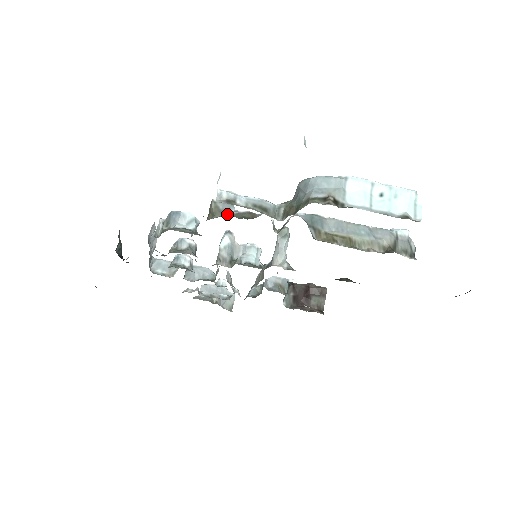
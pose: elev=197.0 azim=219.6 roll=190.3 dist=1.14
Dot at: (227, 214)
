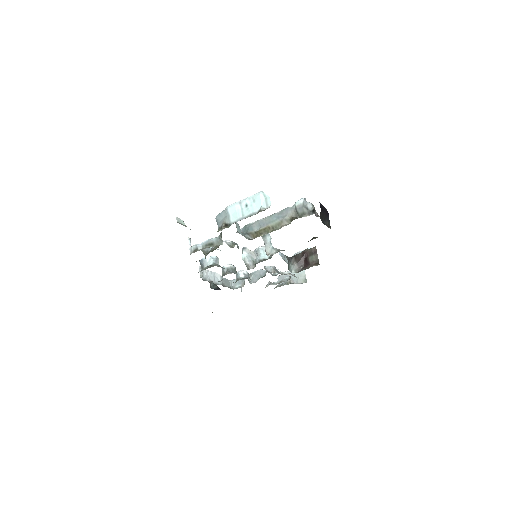
Dot at: (204, 254)
